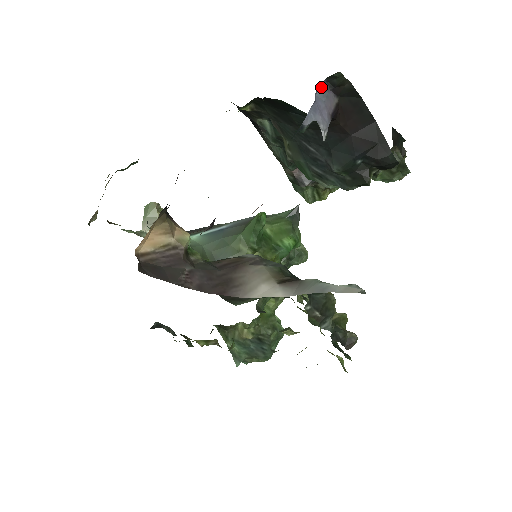
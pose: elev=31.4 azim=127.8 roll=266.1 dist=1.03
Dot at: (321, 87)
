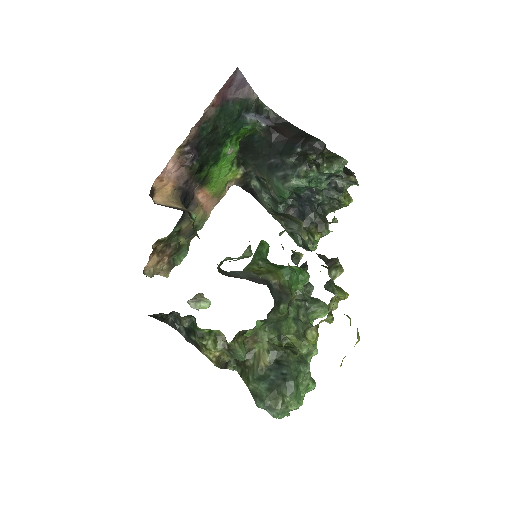
Dot at: (261, 118)
